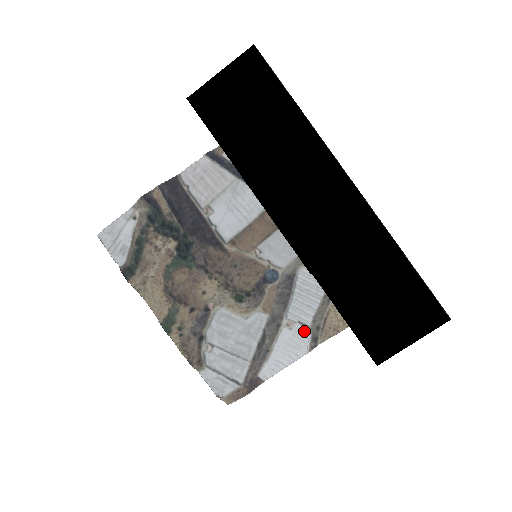
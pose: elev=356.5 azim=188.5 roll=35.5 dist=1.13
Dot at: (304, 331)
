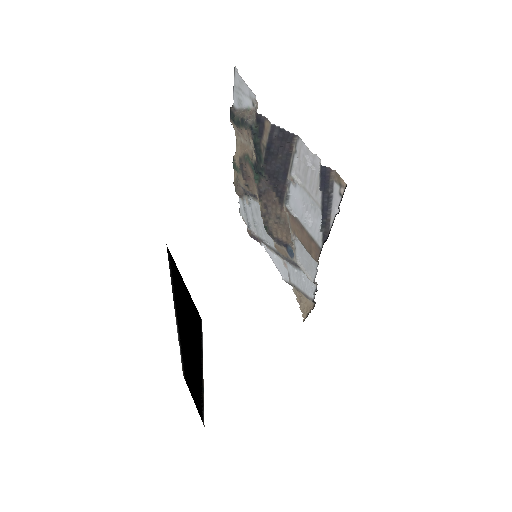
Dot at: (288, 276)
